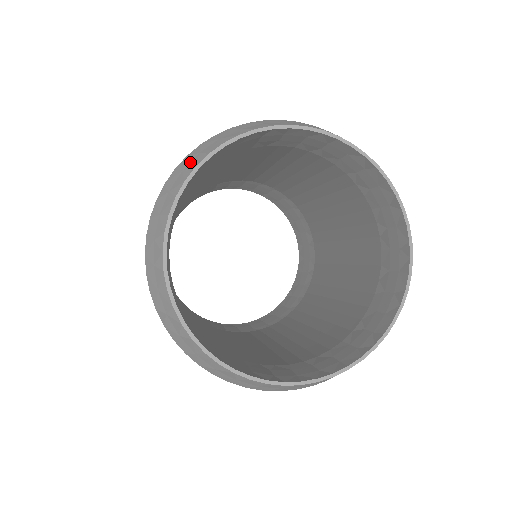
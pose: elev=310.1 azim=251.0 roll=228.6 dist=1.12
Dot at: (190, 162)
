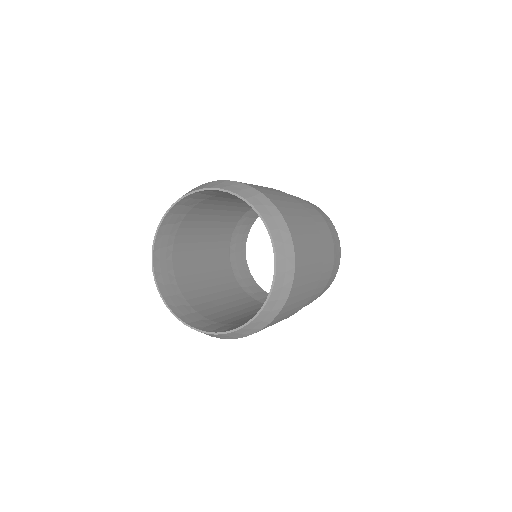
Dot at: (201, 186)
